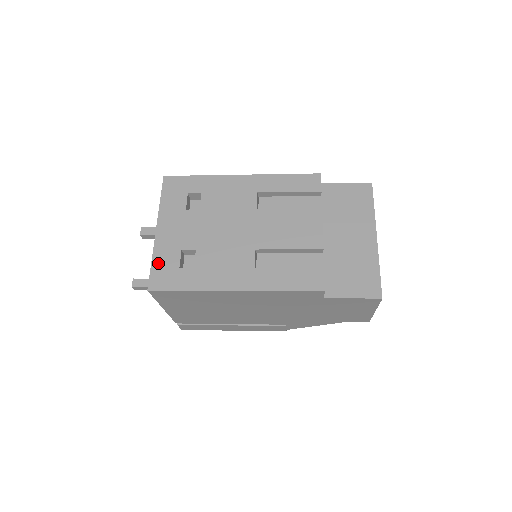
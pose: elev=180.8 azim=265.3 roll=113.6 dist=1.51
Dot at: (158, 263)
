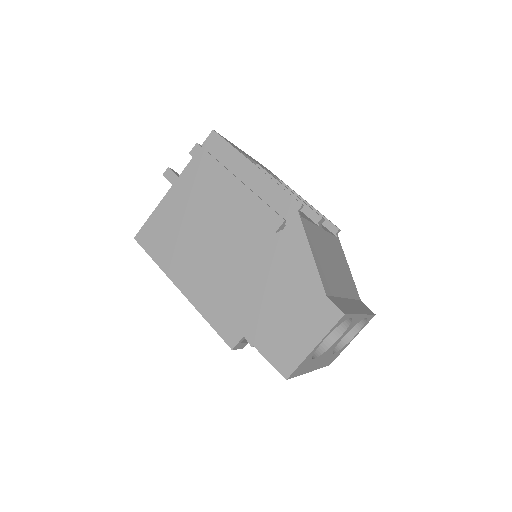
Dot at: occluded
